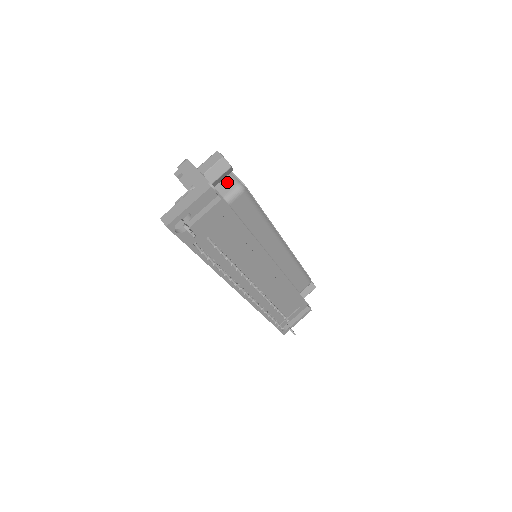
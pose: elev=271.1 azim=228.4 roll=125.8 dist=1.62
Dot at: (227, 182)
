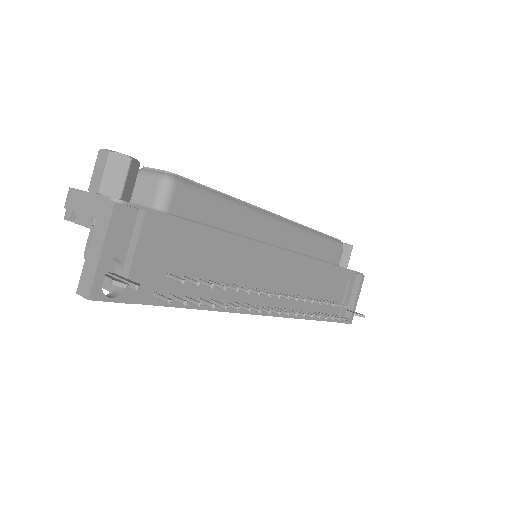
Dot at: (146, 184)
